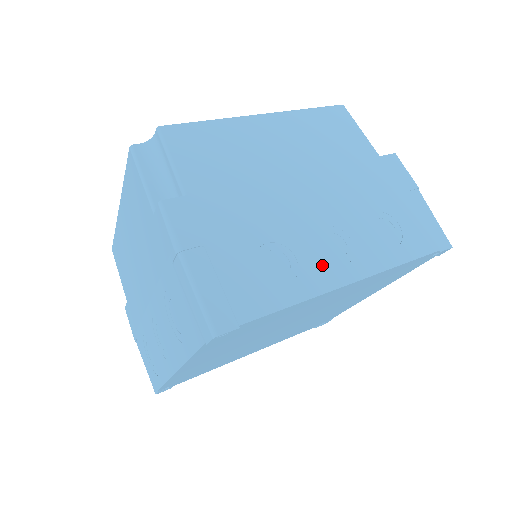
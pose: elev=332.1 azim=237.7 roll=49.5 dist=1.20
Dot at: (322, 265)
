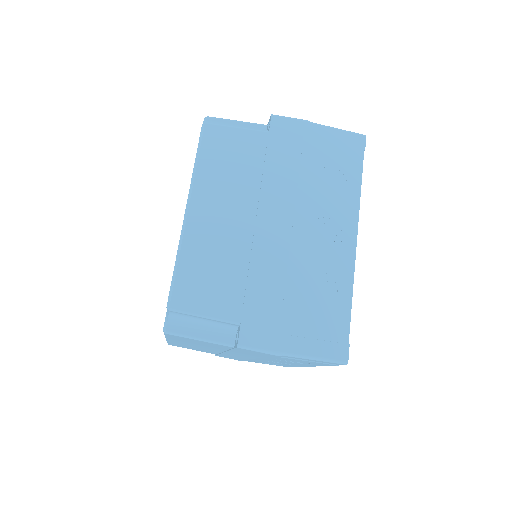
Dot at: (335, 256)
